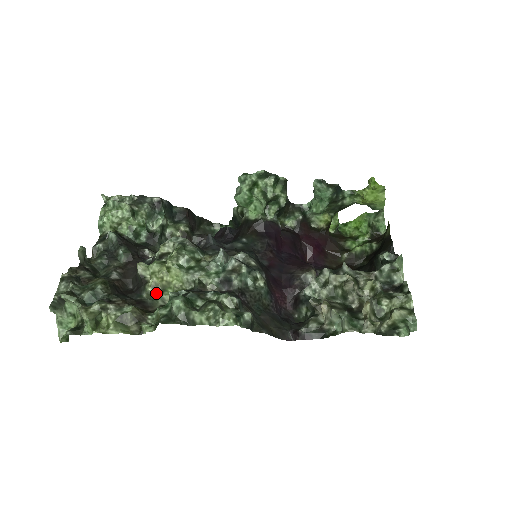
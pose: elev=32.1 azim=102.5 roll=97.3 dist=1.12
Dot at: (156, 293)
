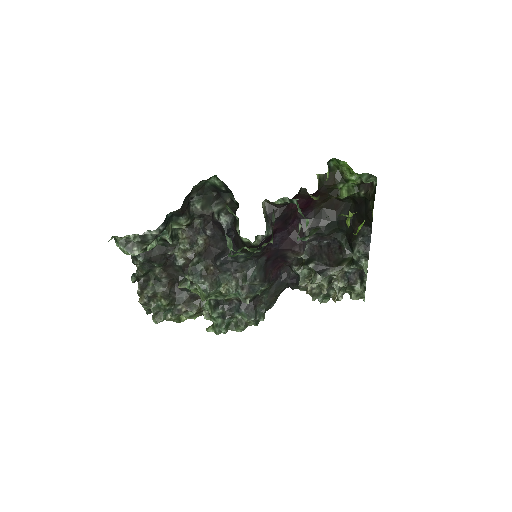
Dot at: occluded
